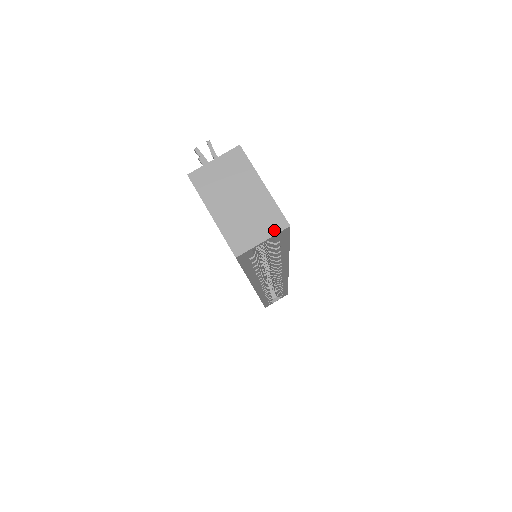
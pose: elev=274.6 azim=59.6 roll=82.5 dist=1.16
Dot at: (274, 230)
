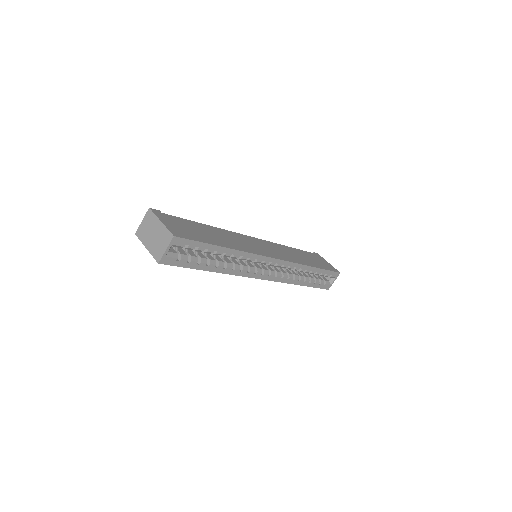
Dot at: (168, 242)
